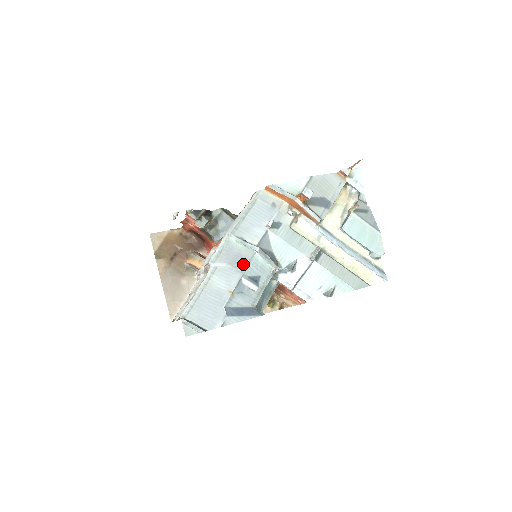
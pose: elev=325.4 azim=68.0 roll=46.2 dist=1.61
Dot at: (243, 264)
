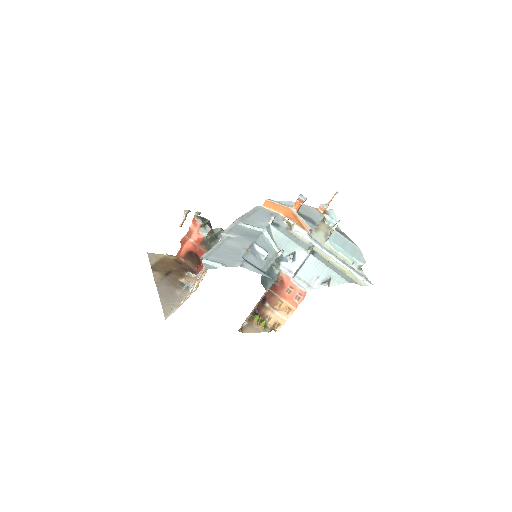
Dot at: (253, 236)
